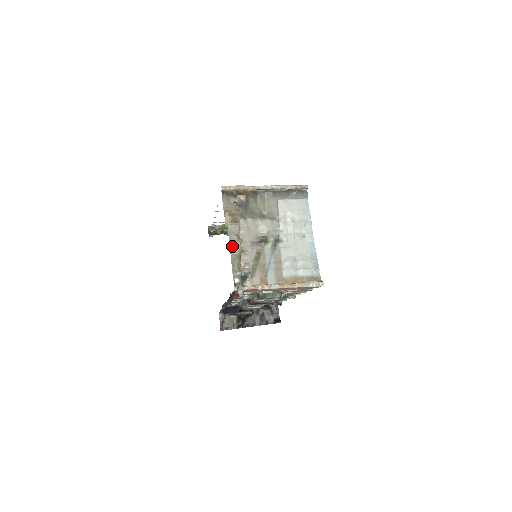
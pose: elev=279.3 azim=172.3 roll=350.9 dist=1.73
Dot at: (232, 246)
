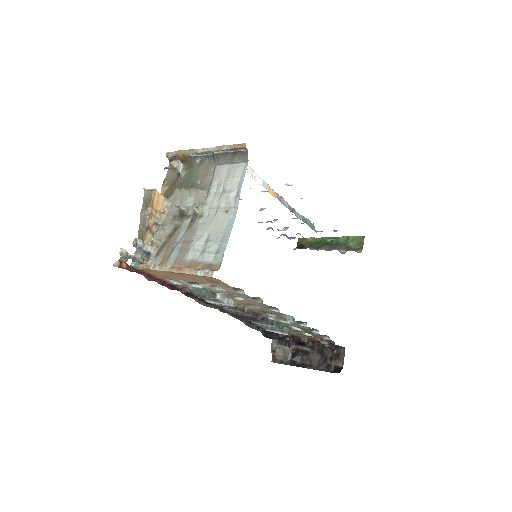
Dot at: (142, 215)
